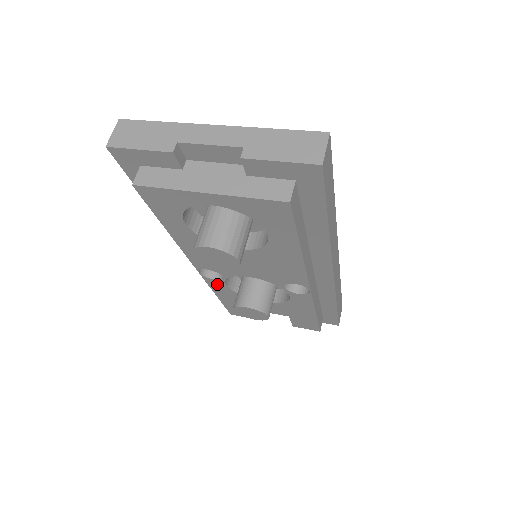
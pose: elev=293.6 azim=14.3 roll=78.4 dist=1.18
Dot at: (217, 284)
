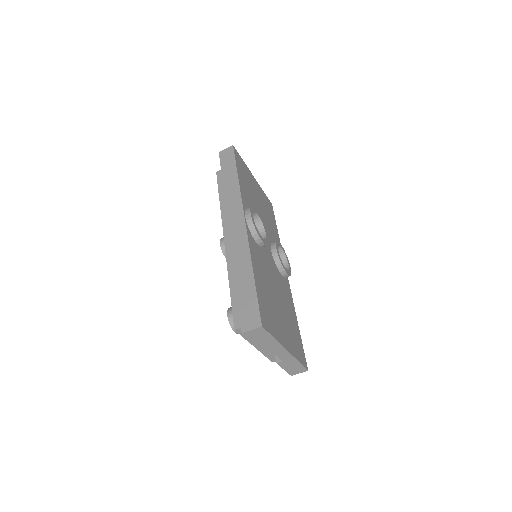
Dot at: occluded
